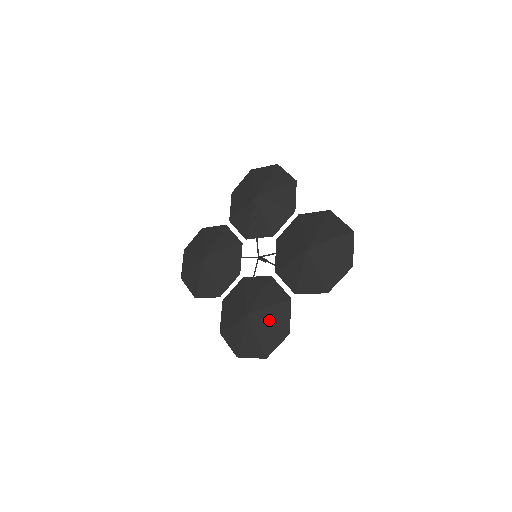
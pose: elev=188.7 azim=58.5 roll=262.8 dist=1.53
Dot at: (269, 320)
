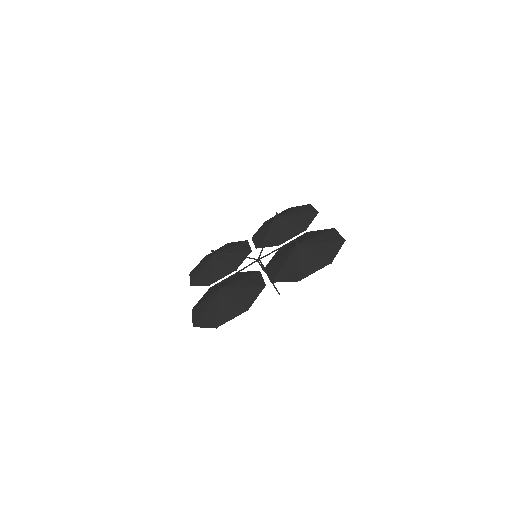
Dot at: (237, 296)
